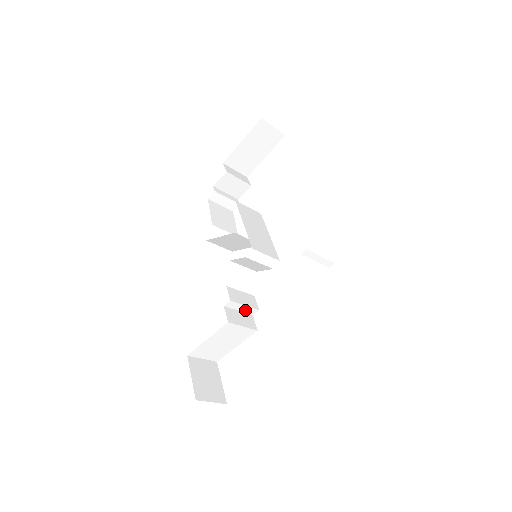
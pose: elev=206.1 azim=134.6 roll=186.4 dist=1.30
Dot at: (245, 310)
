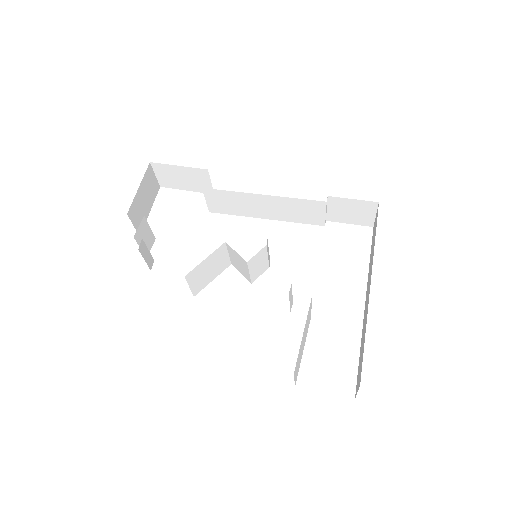
Dot at: (290, 303)
